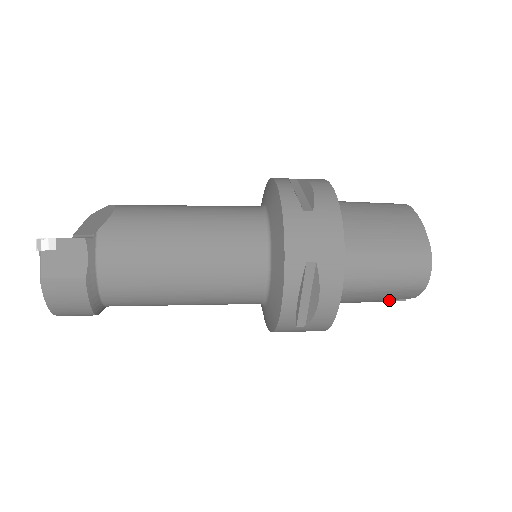
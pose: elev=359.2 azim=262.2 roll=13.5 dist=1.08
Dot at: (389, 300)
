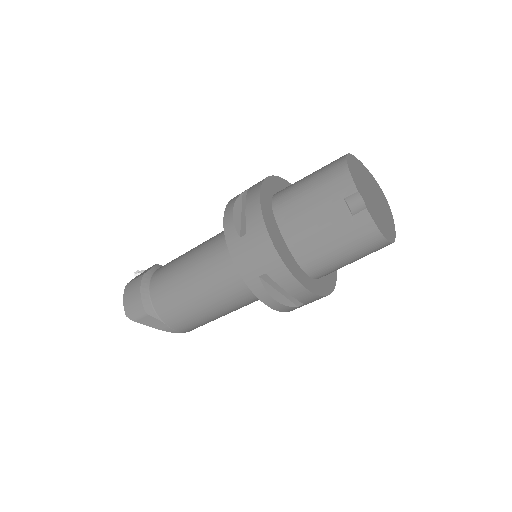
Dot at: (339, 208)
